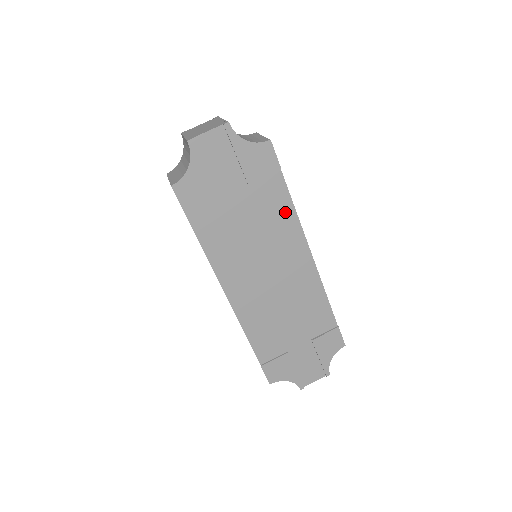
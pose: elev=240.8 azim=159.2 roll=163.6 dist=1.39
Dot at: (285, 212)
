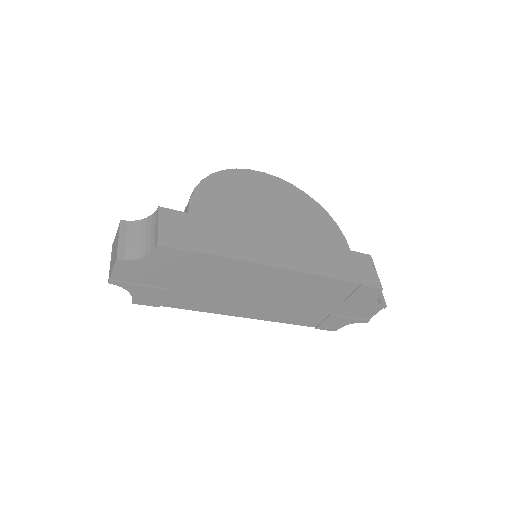
Dot at: (226, 265)
